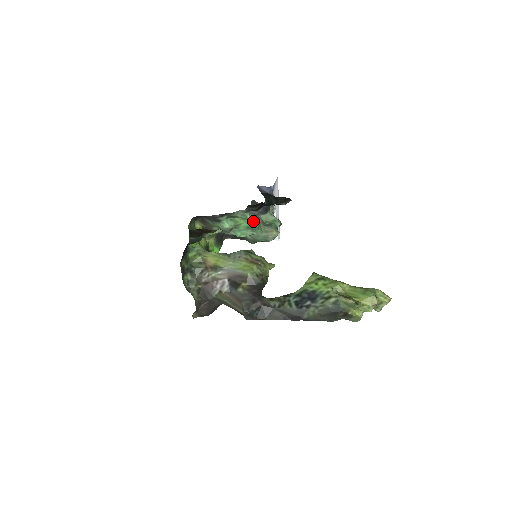
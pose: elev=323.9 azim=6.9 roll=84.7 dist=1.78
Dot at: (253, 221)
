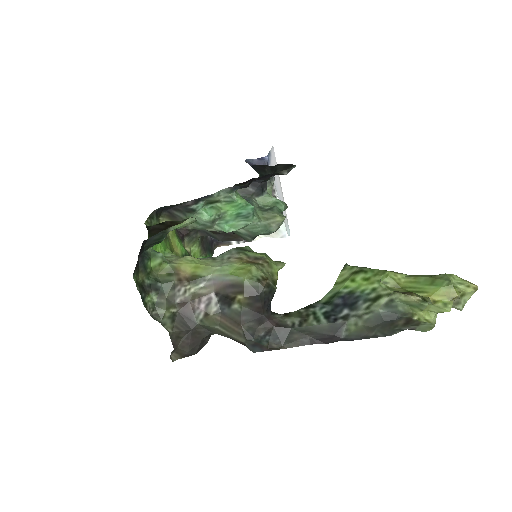
Dot at: (243, 204)
